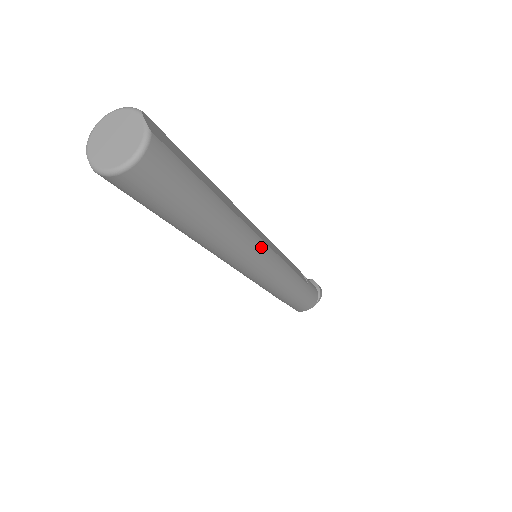
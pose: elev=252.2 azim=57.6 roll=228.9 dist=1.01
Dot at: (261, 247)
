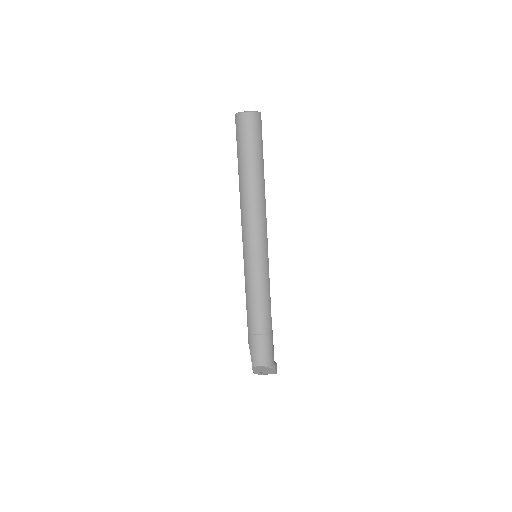
Dot at: (265, 230)
